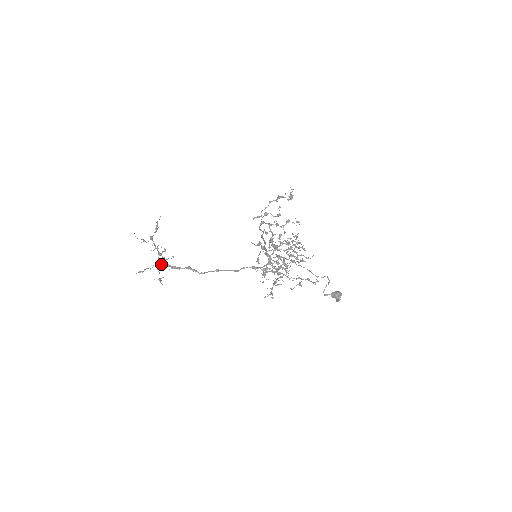
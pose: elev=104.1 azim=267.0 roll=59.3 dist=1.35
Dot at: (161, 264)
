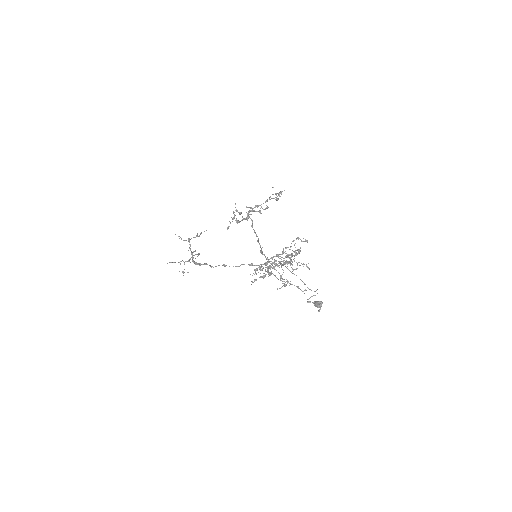
Dot at: (188, 260)
